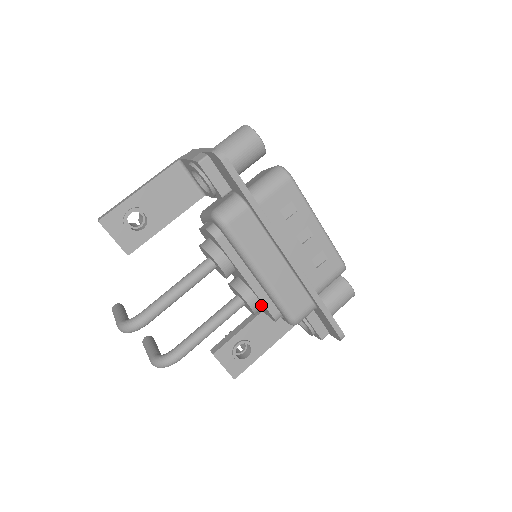
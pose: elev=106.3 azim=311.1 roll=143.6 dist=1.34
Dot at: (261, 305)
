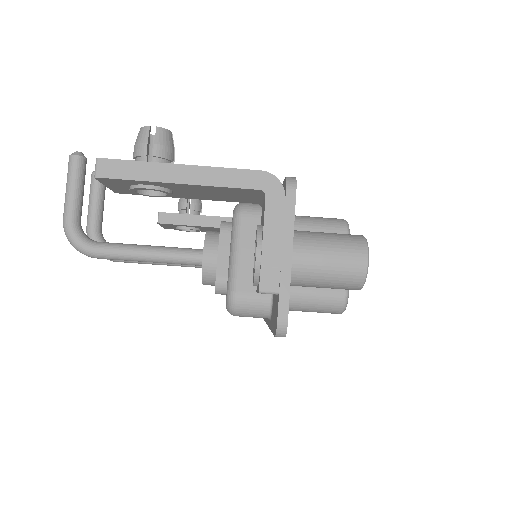
Dot at: occluded
